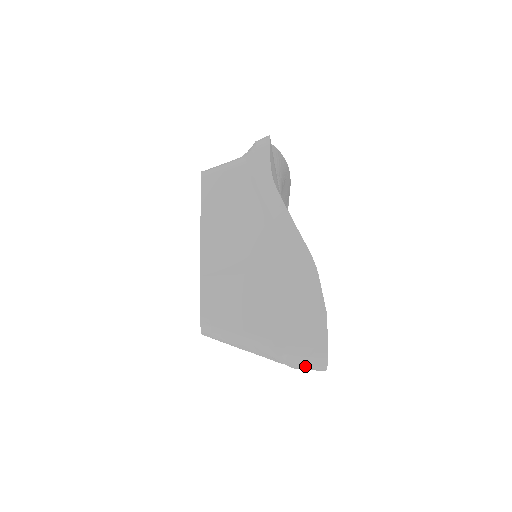
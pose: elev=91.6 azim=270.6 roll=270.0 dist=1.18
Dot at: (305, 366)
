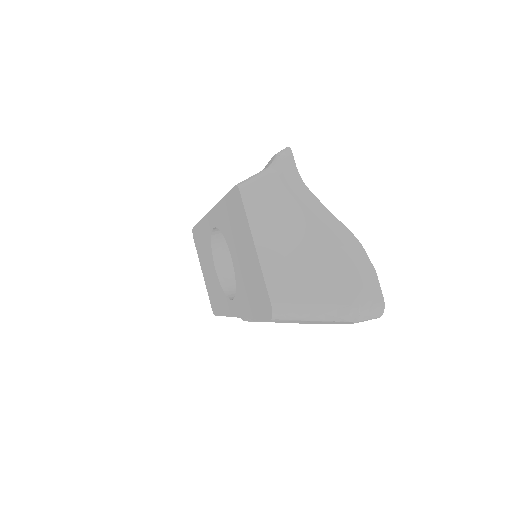
Dot at: (366, 317)
